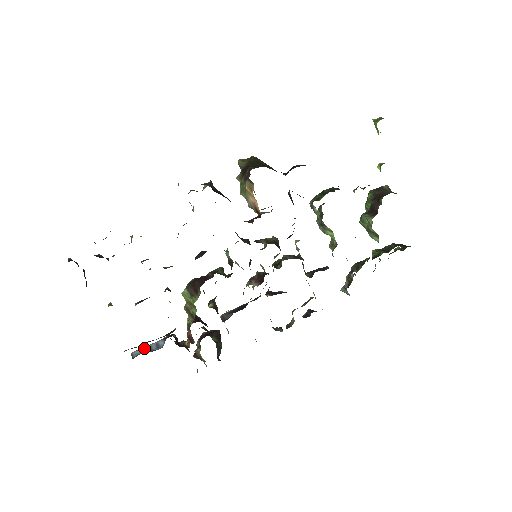
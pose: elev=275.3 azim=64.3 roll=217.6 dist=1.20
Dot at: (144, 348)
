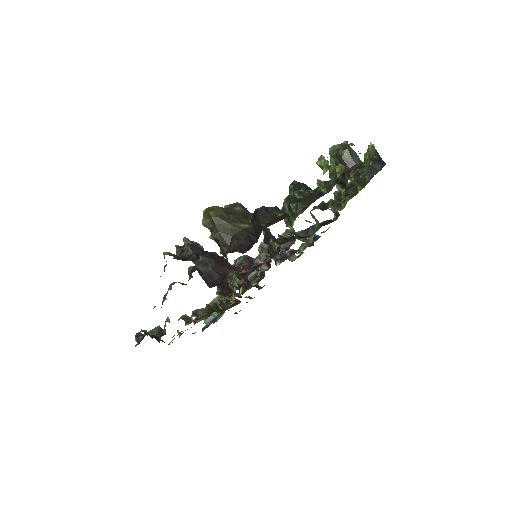
Dot at: (210, 317)
